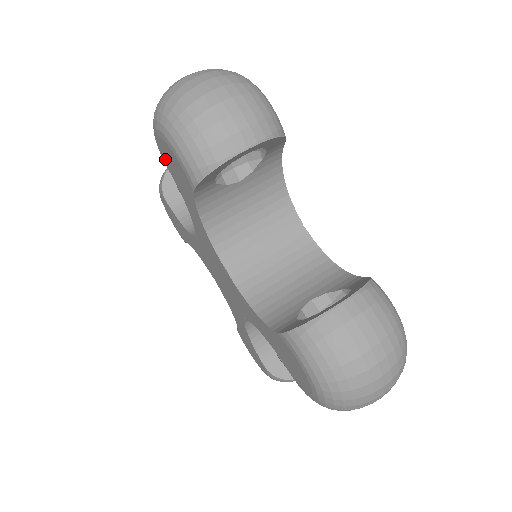
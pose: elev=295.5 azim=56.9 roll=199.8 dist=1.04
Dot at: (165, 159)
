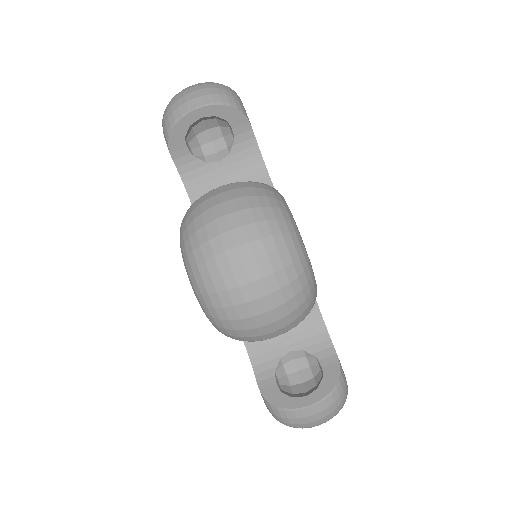
Dot at: occluded
